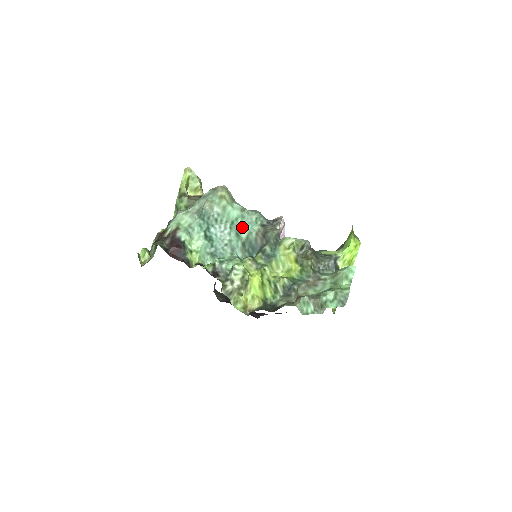
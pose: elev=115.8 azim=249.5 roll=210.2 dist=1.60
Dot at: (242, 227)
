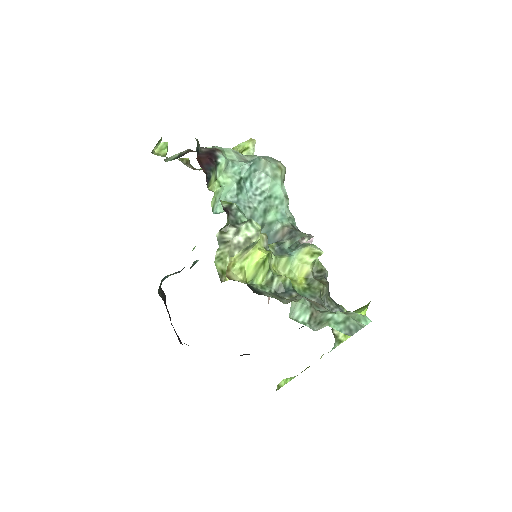
Dot at: (274, 210)
